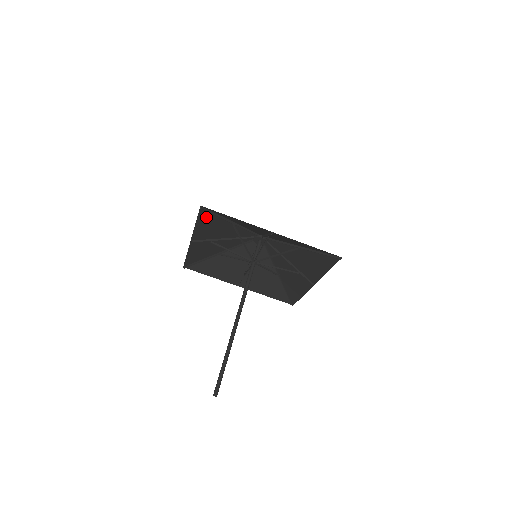
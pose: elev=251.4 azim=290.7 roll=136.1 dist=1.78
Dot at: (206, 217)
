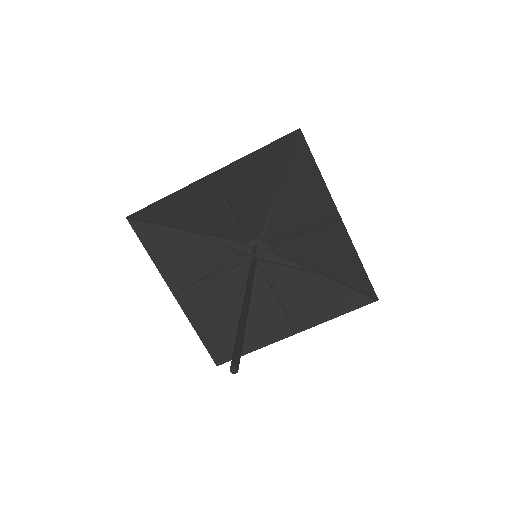
Dot at: (152, 238)
